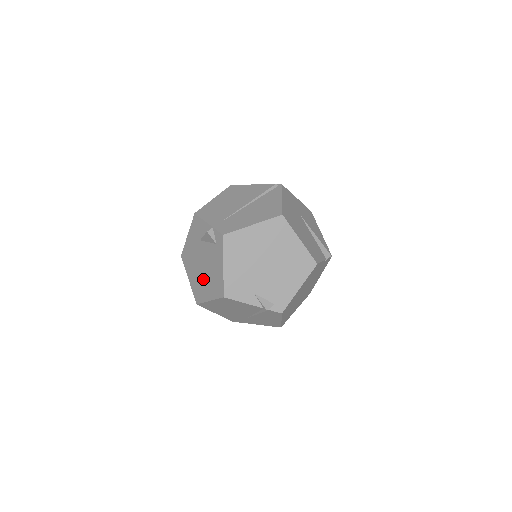
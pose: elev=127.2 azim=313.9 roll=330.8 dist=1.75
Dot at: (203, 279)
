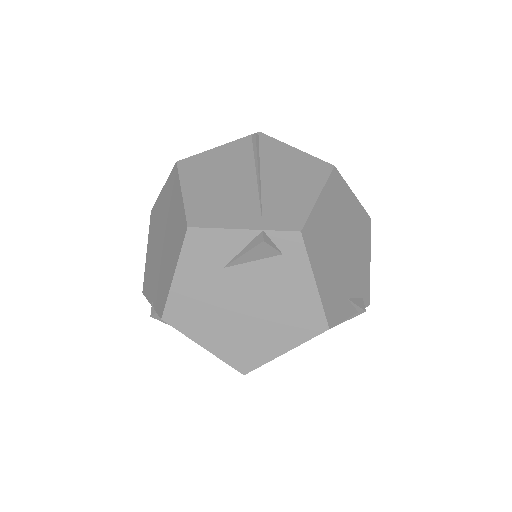
Dot at: (255, 327)
